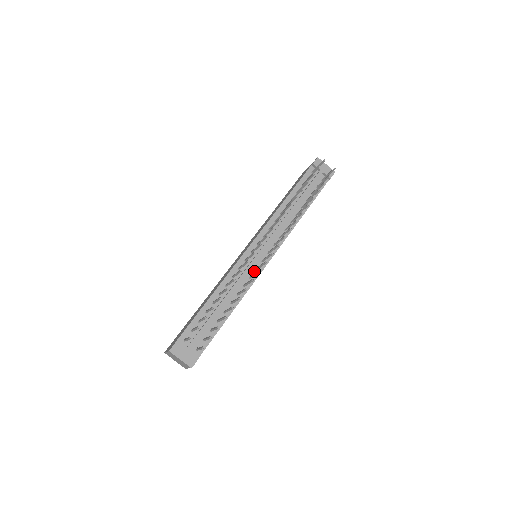
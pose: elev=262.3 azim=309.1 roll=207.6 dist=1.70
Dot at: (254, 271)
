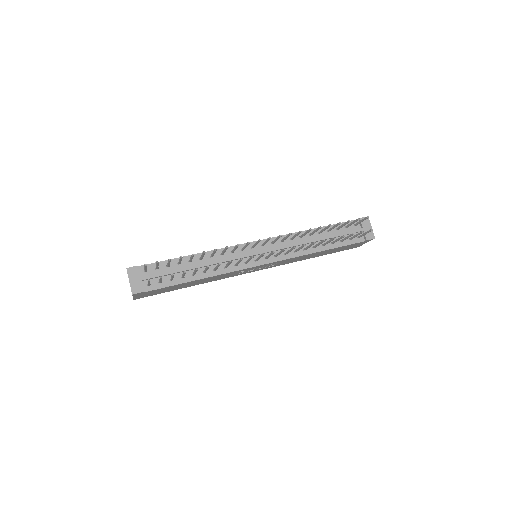
Dot at: (243, 263)
